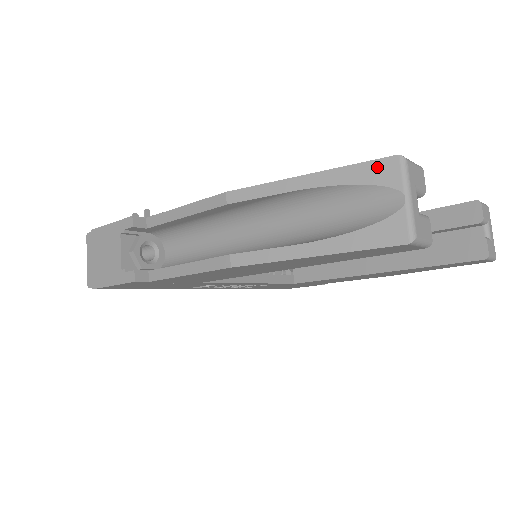
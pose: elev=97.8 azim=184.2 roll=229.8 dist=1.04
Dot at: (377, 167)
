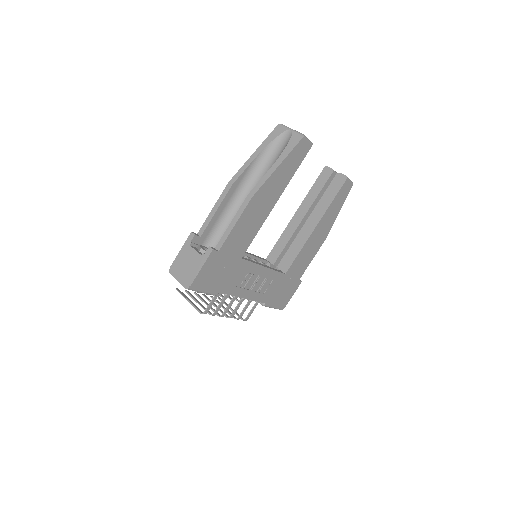
Dot at: (275, 131)
